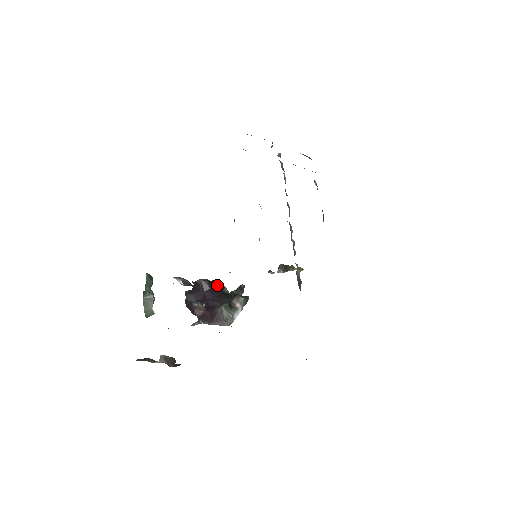
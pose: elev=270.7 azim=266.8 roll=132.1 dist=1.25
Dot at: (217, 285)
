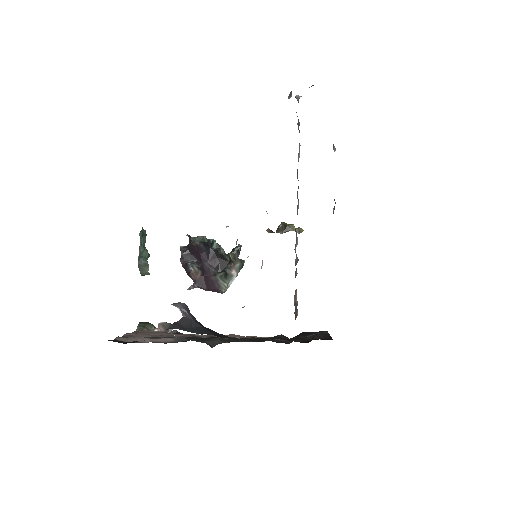
Dot at: (213, 245)
